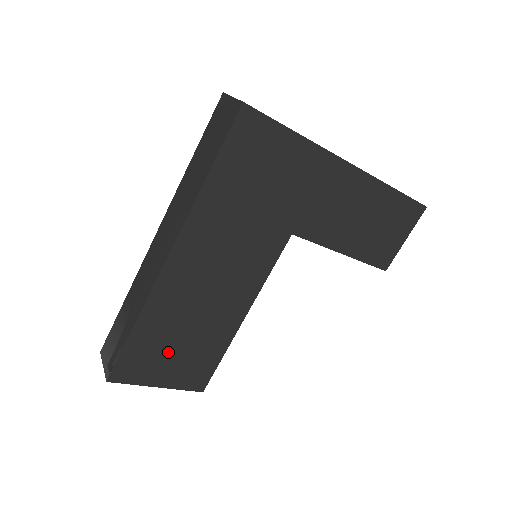
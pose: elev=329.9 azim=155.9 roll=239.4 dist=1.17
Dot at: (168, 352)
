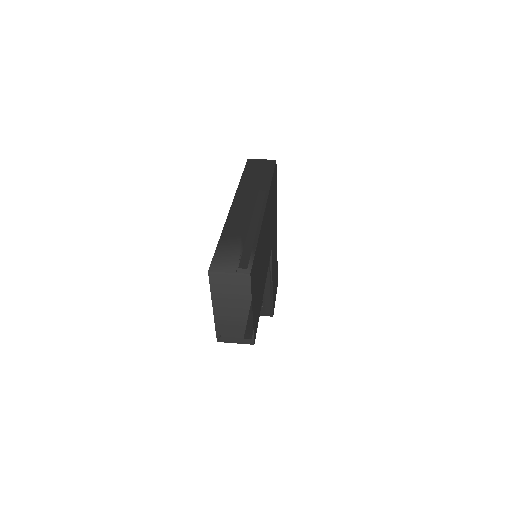
Dot at: (257, 281)
